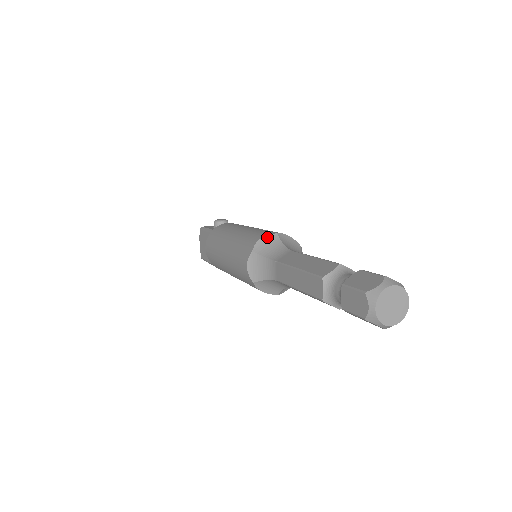
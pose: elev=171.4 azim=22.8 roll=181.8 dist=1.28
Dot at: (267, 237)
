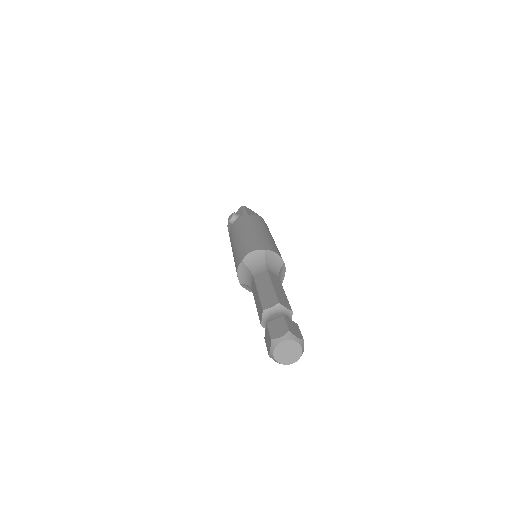
Dot at: (239, 268)
